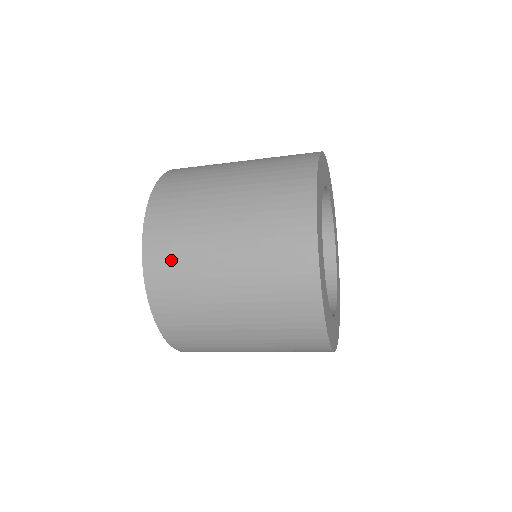
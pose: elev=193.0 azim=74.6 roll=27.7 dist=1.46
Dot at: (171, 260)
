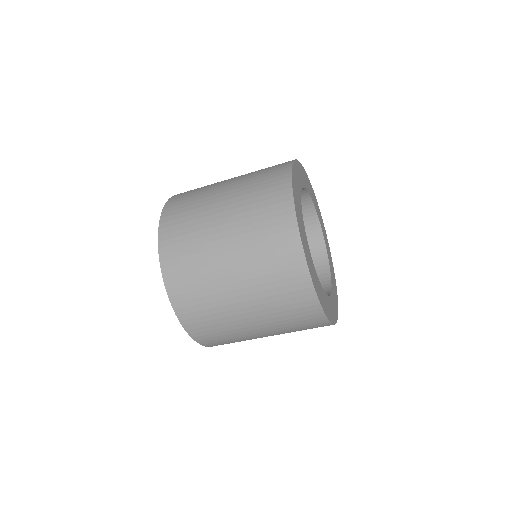
Dot at: (187, 196)
